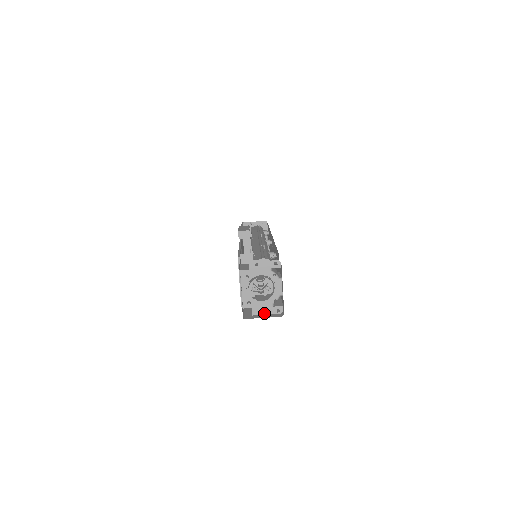
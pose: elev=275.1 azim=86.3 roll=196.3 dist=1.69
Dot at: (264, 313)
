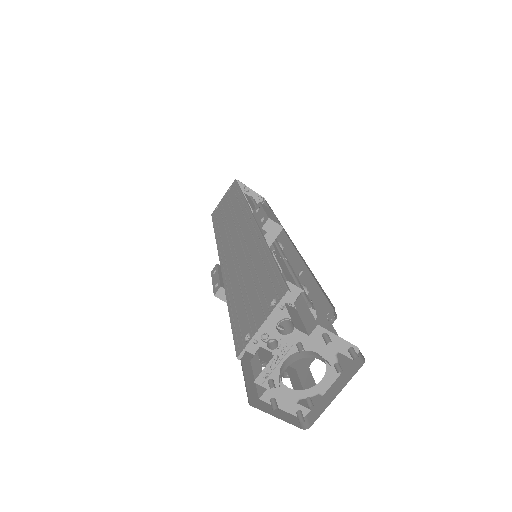
Dot at: (278, 405)
